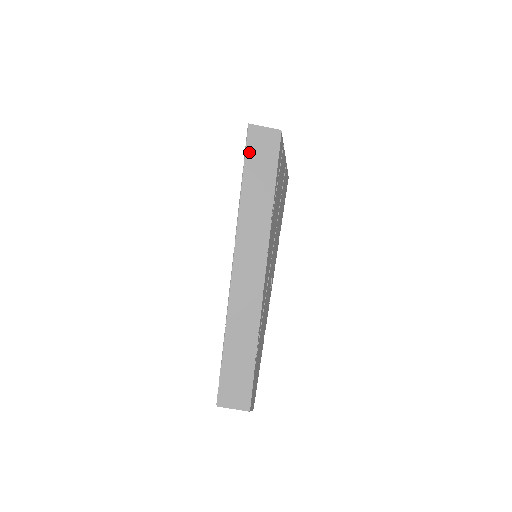
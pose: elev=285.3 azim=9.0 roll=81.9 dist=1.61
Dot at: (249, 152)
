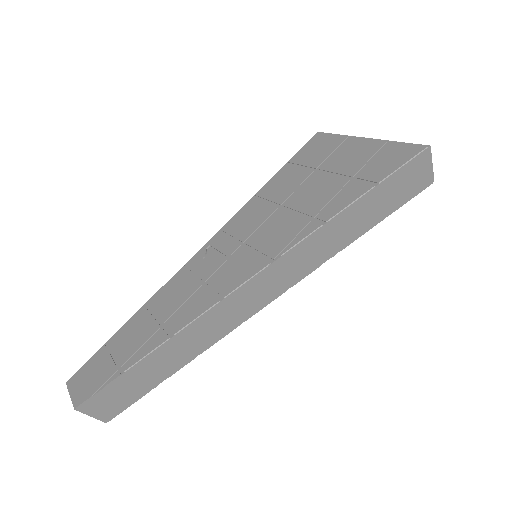
Dot at: (395, 177)
